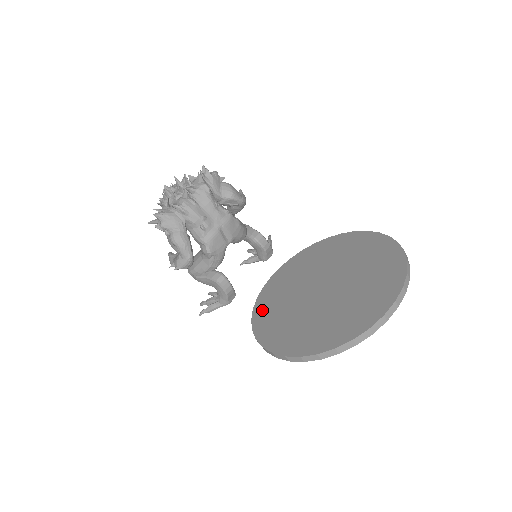
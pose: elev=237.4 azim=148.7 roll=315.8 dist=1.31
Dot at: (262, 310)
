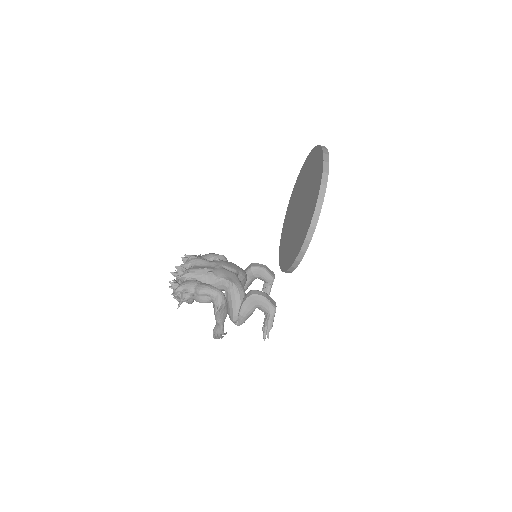
Dot at: (287, 262)
